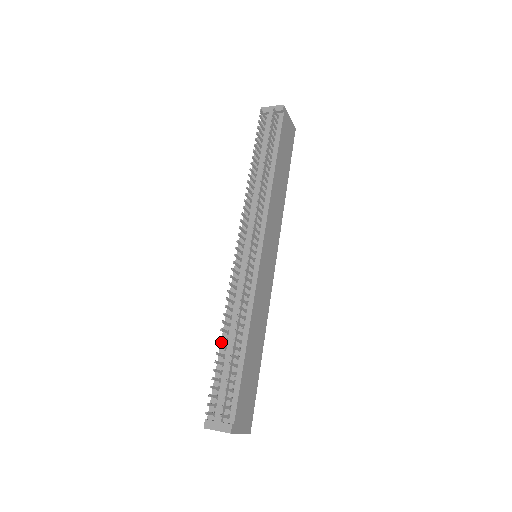
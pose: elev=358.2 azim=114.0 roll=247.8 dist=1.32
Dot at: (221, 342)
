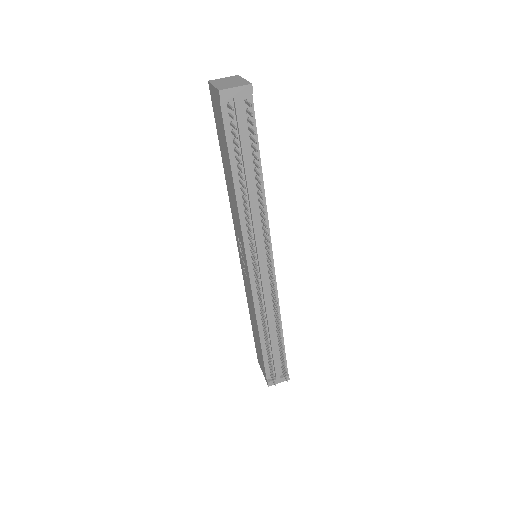
Dot at: (260, 337)
